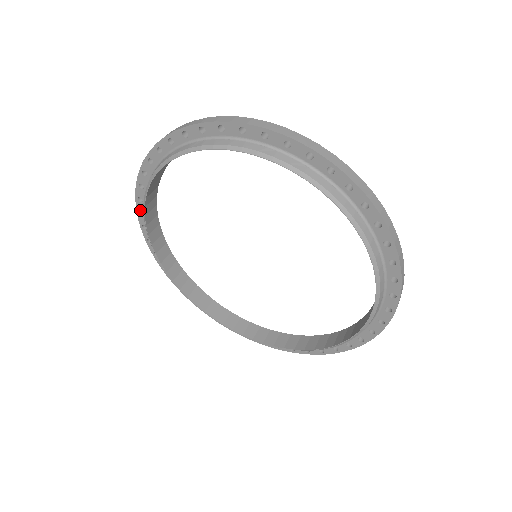
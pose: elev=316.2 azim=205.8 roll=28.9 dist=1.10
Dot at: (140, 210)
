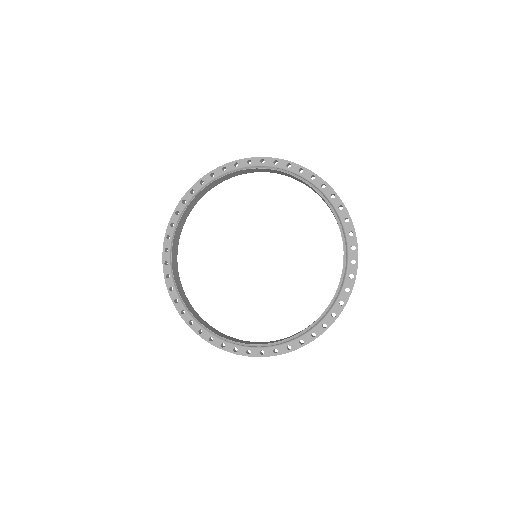
Dot at: (168, 234)
